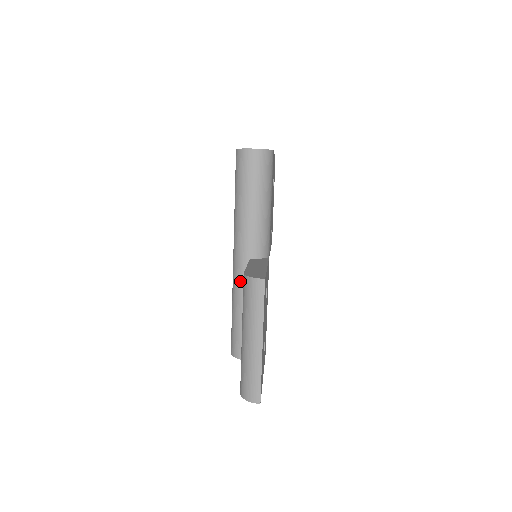
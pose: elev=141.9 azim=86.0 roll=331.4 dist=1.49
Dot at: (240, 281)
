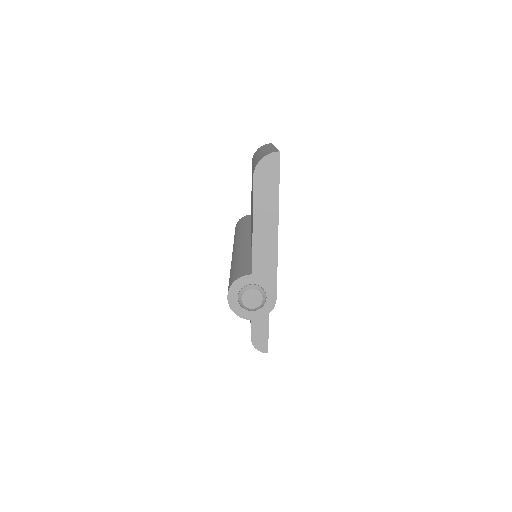
Dot at: (241, 247)
